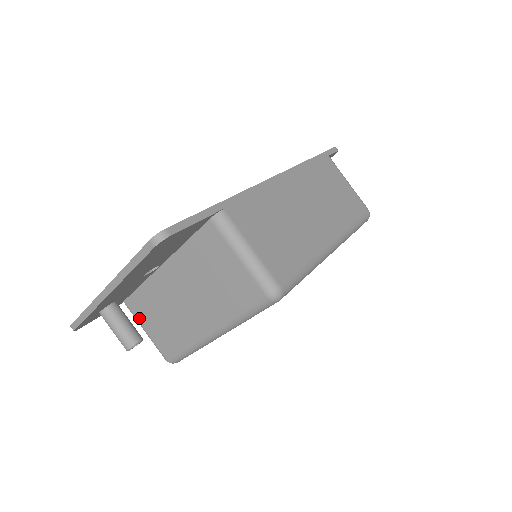
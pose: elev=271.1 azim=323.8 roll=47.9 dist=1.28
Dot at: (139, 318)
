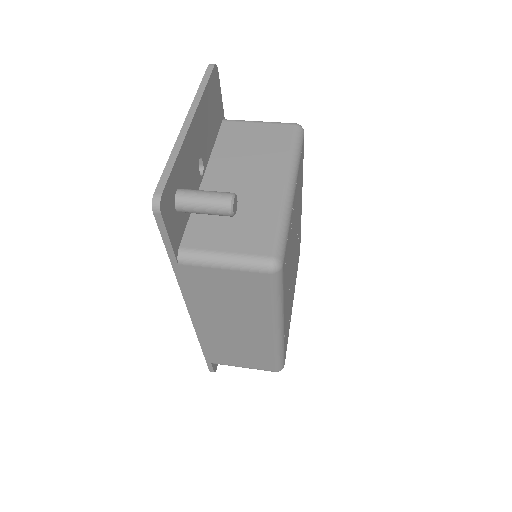
Dot at: (208, 246)
